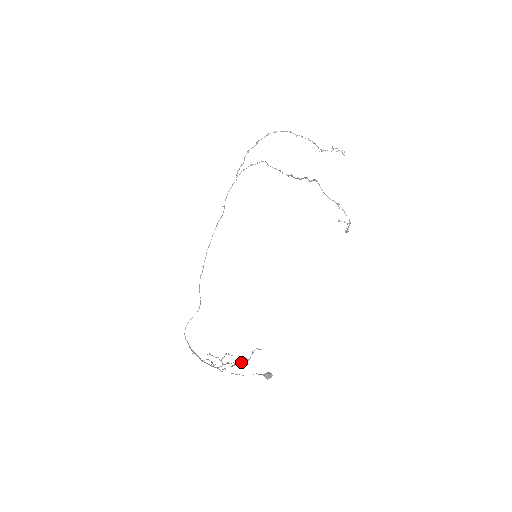
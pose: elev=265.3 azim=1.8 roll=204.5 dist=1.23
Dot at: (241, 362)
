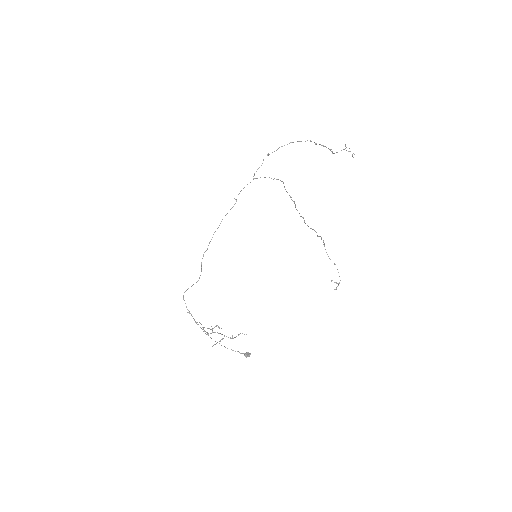
Dot at: (228, 337)
